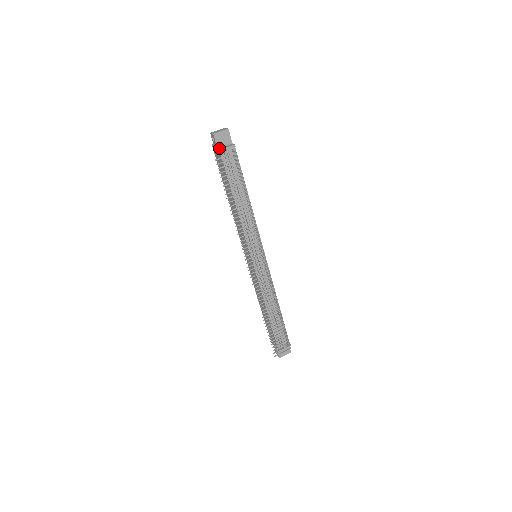
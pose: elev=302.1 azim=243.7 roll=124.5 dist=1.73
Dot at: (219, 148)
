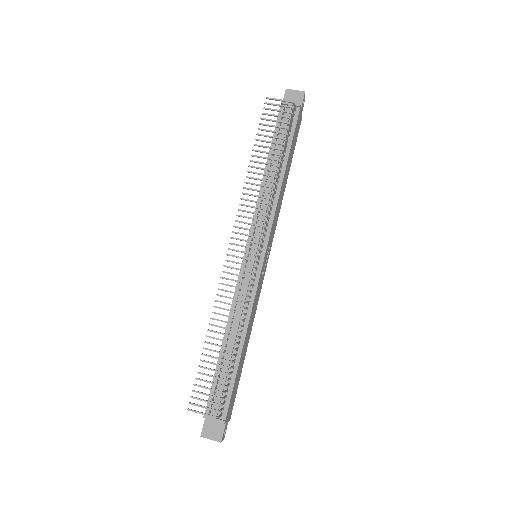
Dot at: (283, 104)
